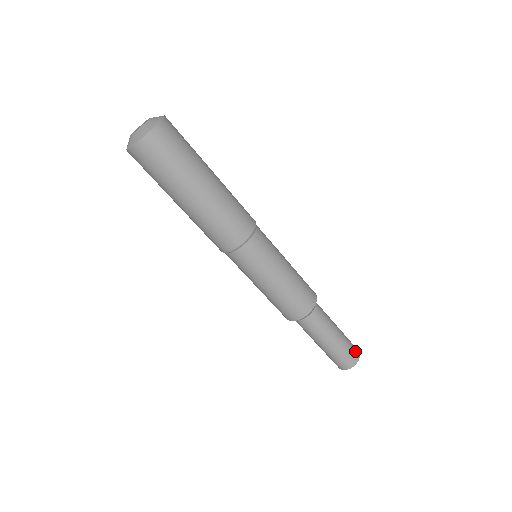
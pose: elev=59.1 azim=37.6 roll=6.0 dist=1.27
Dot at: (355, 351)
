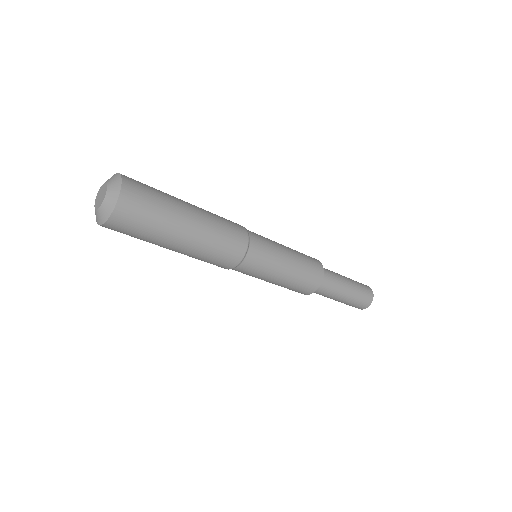
Dot at: (368, 295)
